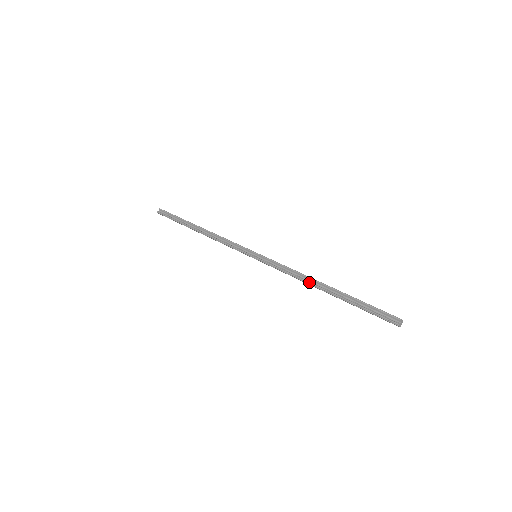
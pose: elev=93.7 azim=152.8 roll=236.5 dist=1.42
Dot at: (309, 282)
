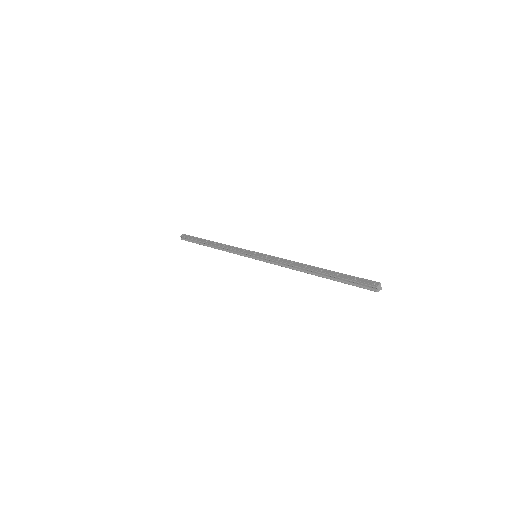
Dot at: occluded
